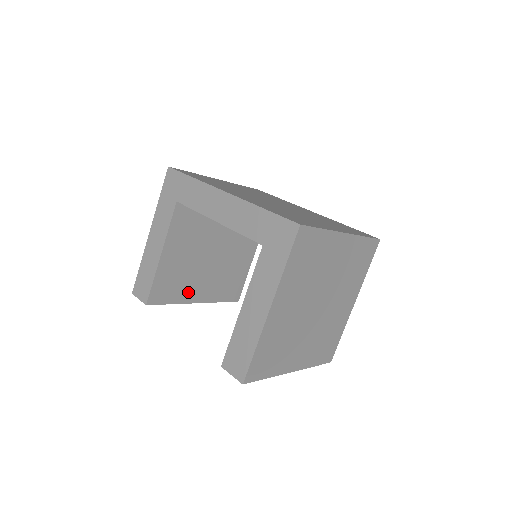
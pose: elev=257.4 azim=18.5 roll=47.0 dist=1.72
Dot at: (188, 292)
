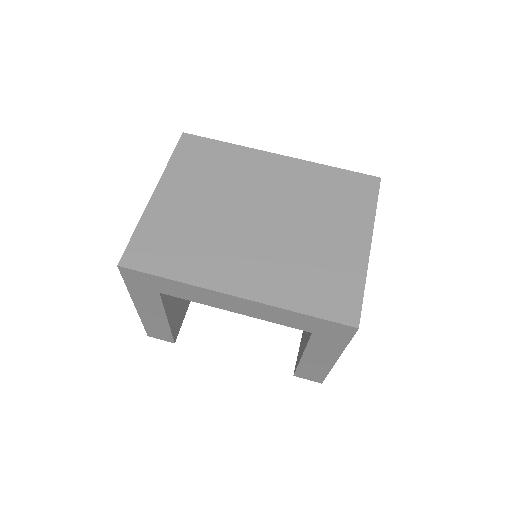
Dot at: occluded
